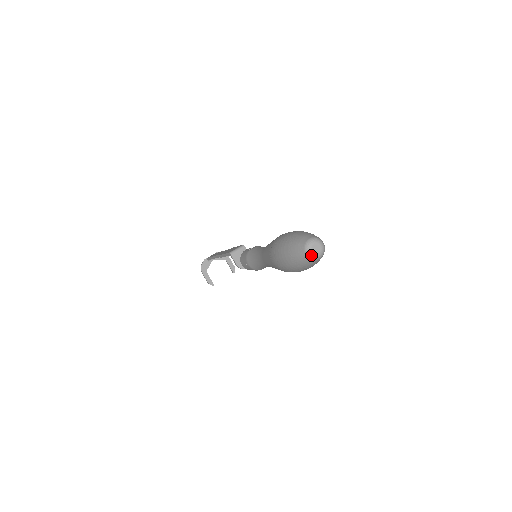
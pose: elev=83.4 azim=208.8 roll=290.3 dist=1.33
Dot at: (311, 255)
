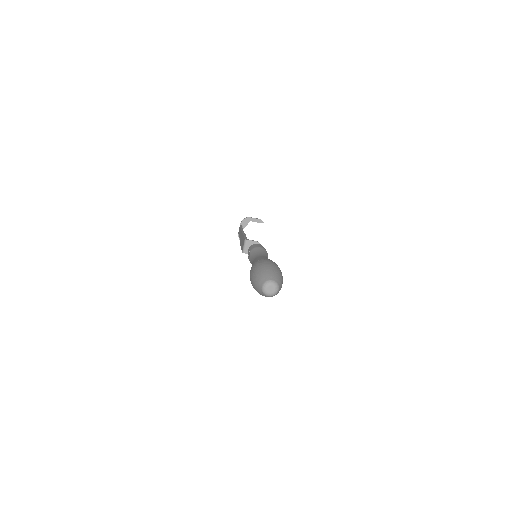
Dot at: (272, 295)
